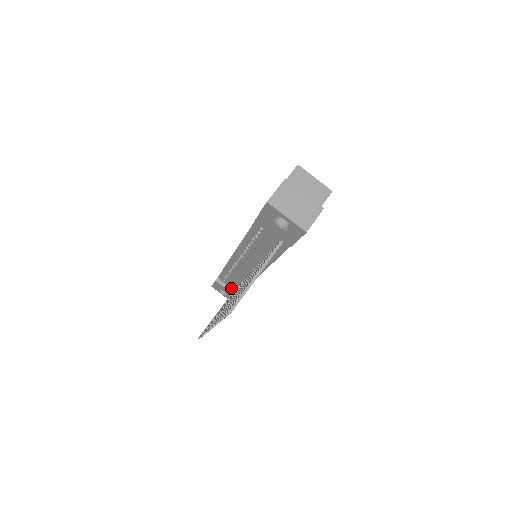
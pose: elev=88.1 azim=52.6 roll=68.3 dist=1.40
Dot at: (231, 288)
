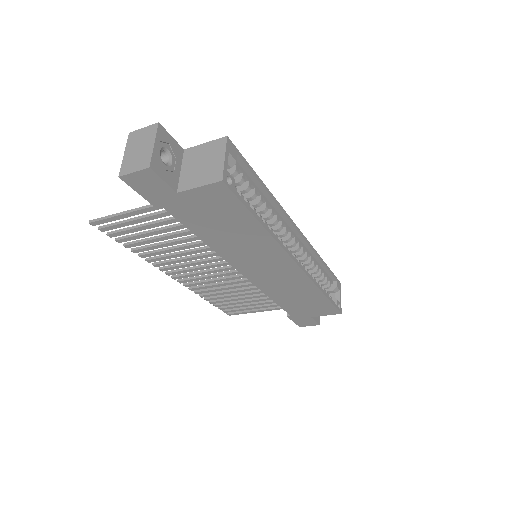
Dot at: occluded
